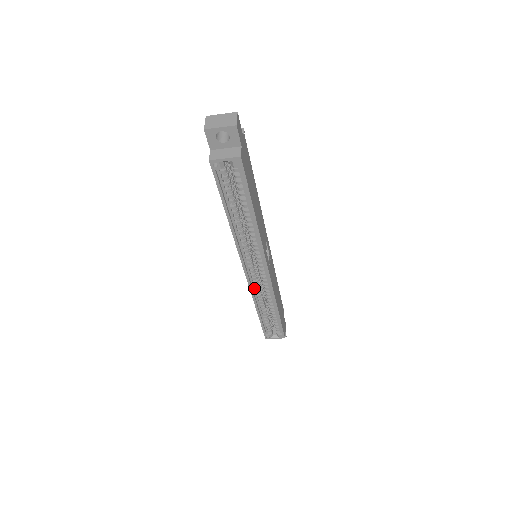
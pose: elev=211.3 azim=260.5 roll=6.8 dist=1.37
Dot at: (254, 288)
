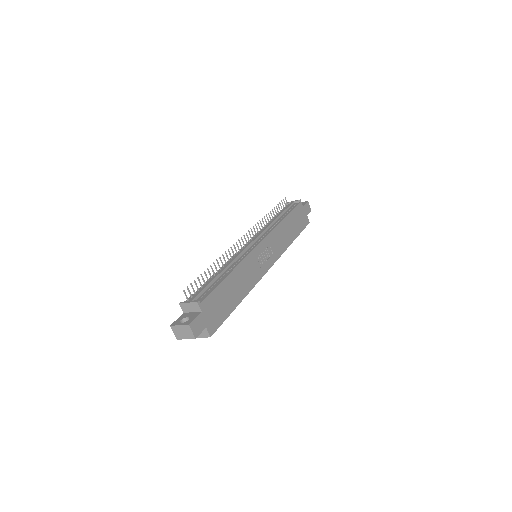
Dot at: occluded
